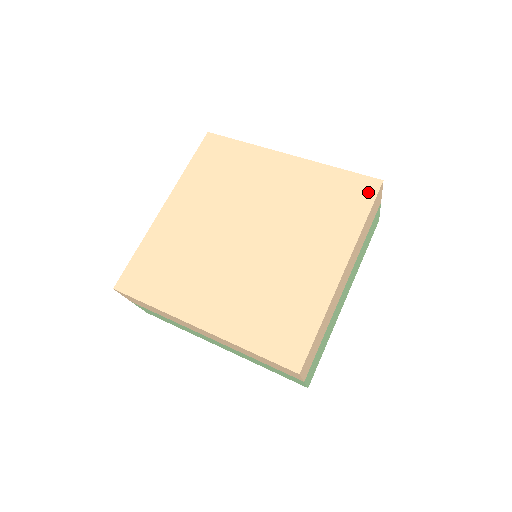
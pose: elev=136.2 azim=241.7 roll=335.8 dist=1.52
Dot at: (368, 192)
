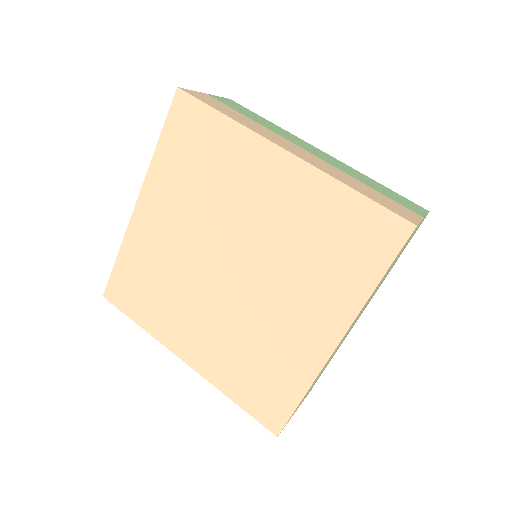
Dot at: (389, 241)
